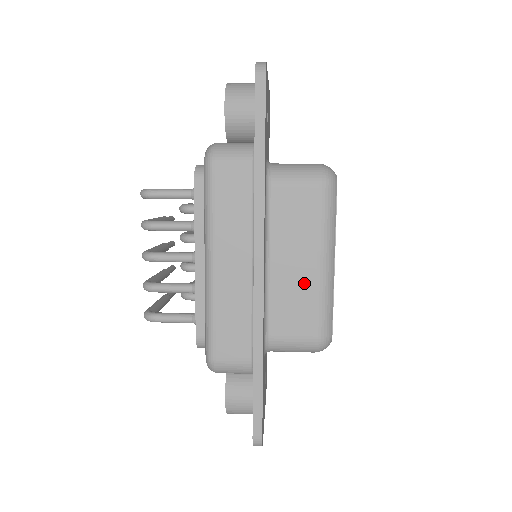
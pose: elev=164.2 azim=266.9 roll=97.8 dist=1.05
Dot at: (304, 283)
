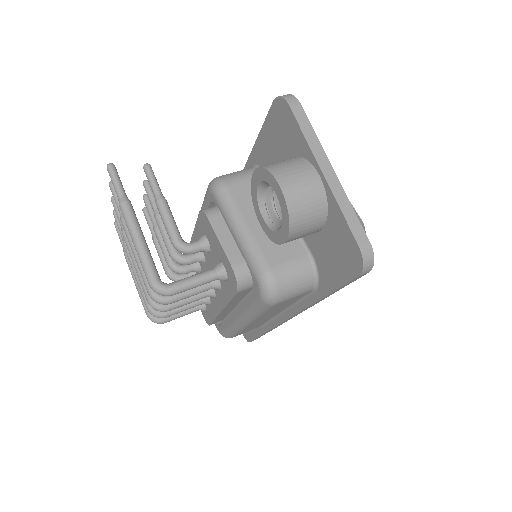
Dot at: occluded
